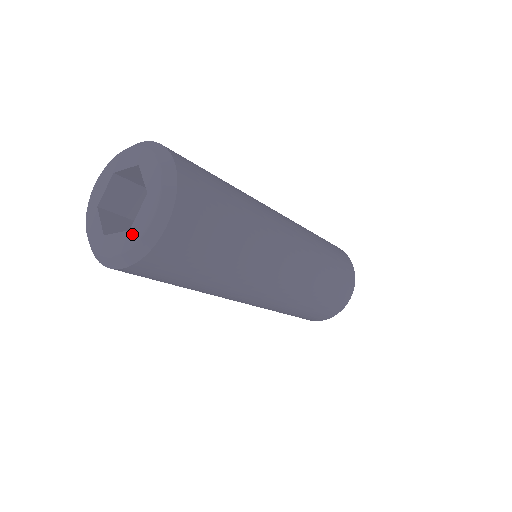
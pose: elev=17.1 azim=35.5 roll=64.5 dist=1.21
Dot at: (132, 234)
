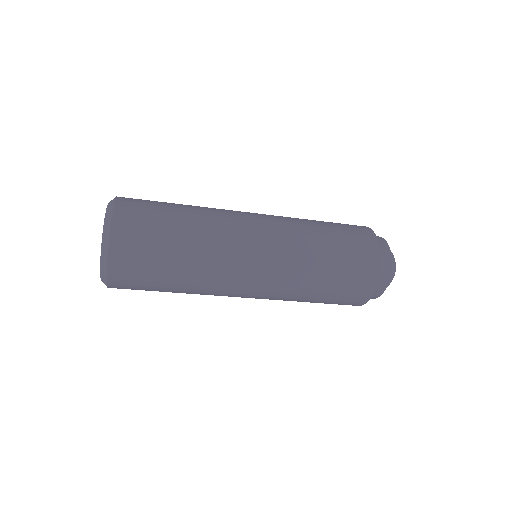
Dot at: occluded
